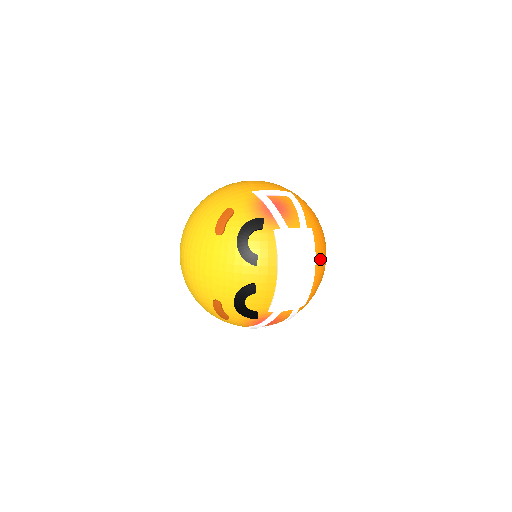
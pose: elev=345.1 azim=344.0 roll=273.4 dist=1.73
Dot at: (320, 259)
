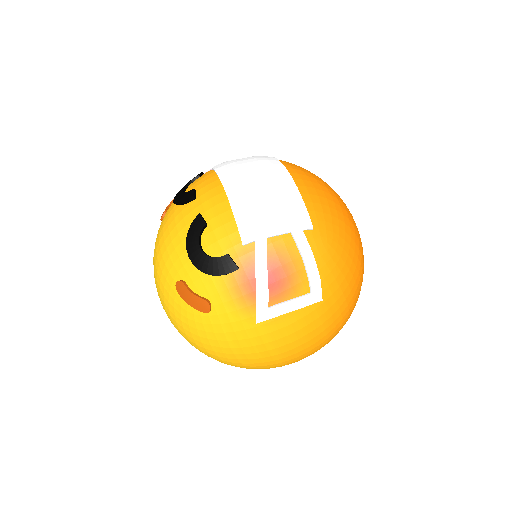
Dot at: (302, 174)
